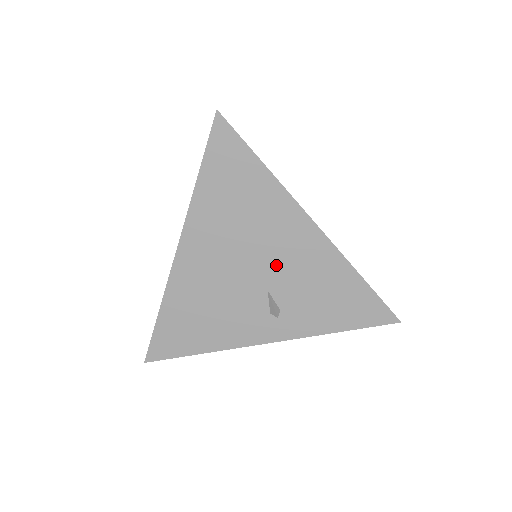
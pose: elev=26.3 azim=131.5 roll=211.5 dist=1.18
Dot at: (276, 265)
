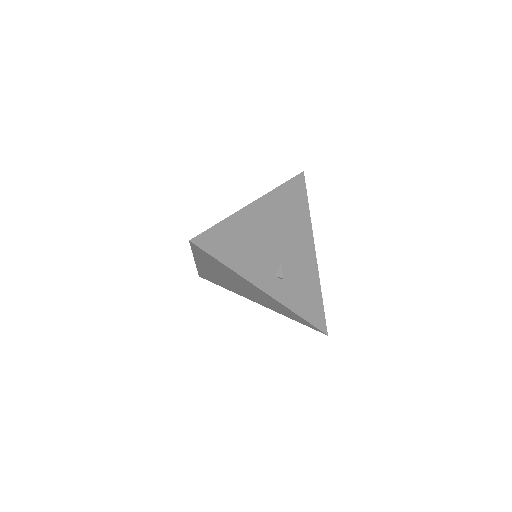
Dot at: (291, 253)
